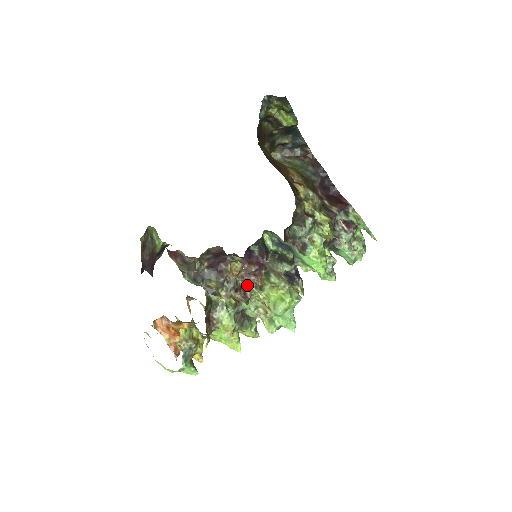
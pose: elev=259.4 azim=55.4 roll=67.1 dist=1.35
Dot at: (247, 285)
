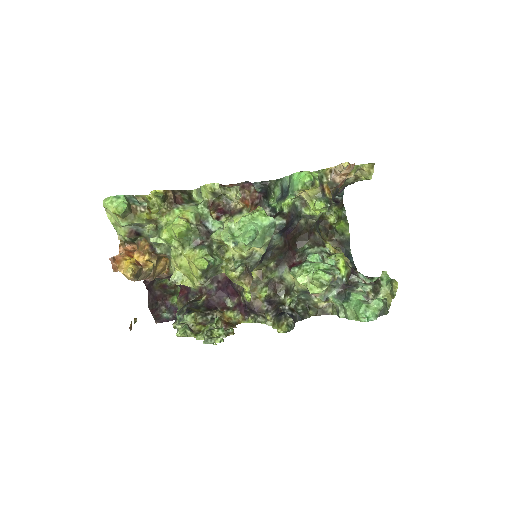
Dot at: occluded
